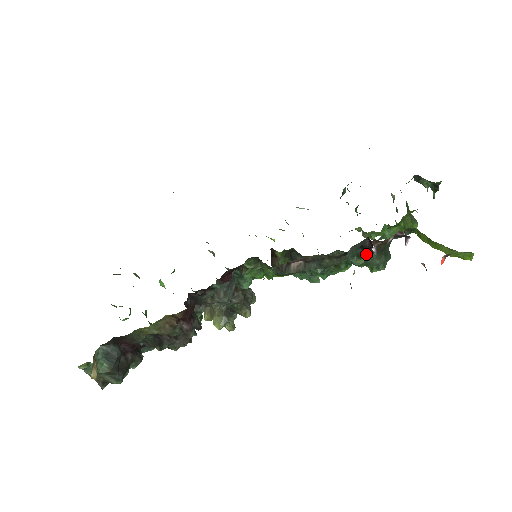
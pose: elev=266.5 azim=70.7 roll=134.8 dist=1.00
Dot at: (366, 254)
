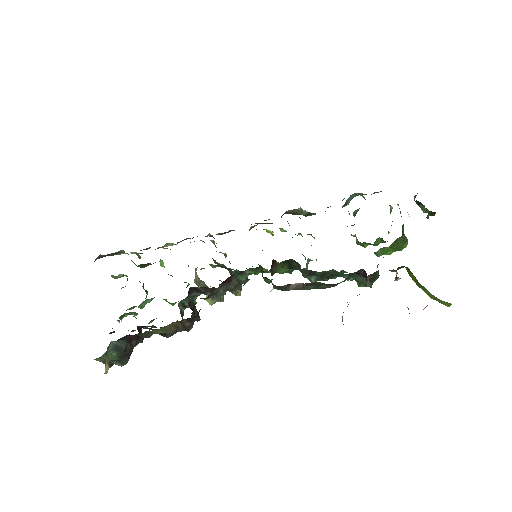
Dot at: (358, 275)
